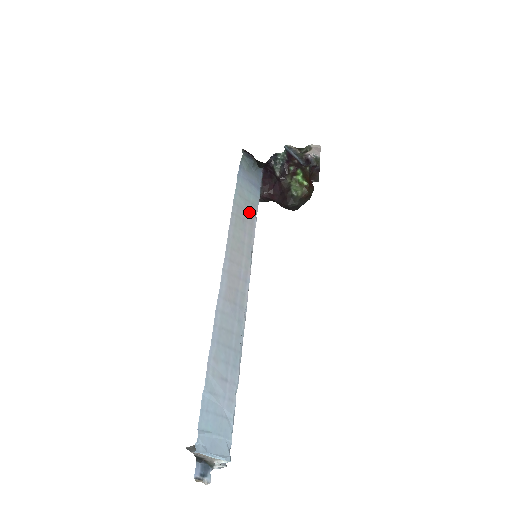
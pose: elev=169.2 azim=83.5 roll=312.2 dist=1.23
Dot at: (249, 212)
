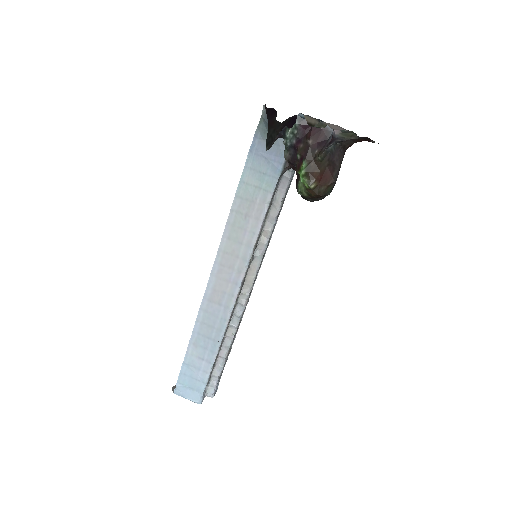
Dot at: (257, 203)
